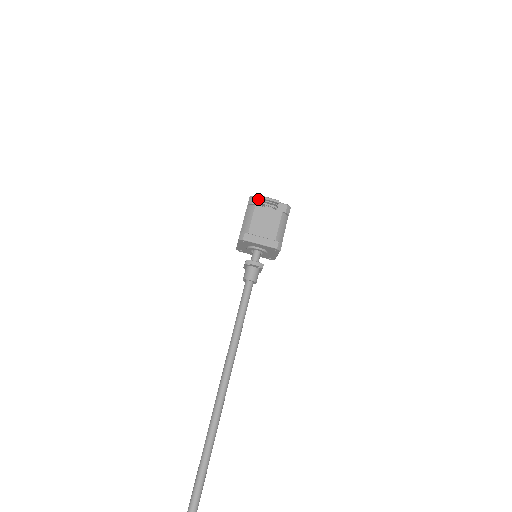
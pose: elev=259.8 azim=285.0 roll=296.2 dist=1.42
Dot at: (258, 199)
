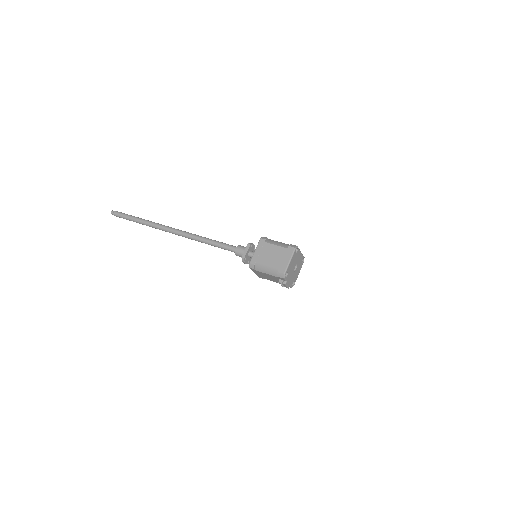
Dot at: (283, 279)
